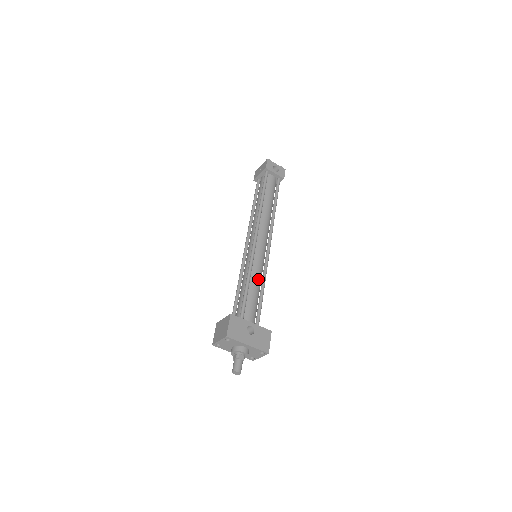
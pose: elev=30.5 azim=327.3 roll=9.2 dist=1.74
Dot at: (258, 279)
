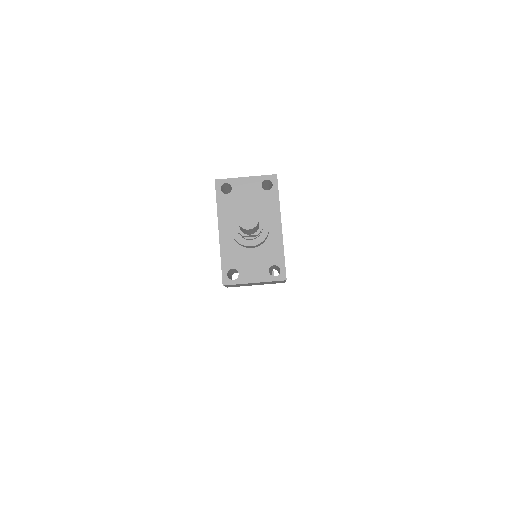
Dot at: occluded
